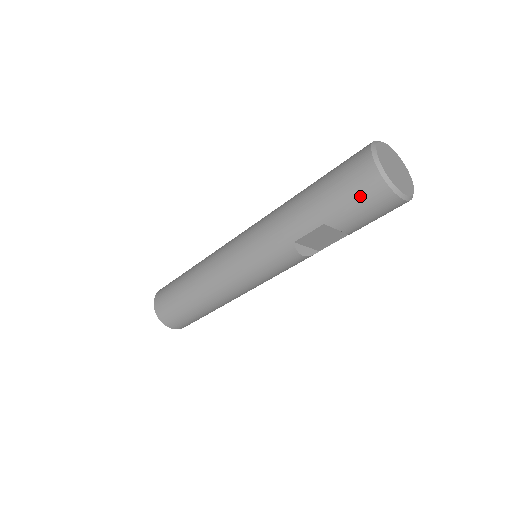
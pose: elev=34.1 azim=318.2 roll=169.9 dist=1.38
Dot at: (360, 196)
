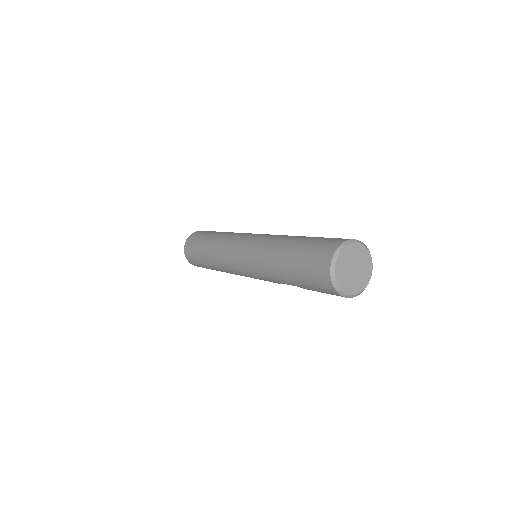
Dot at: (322, 290)
